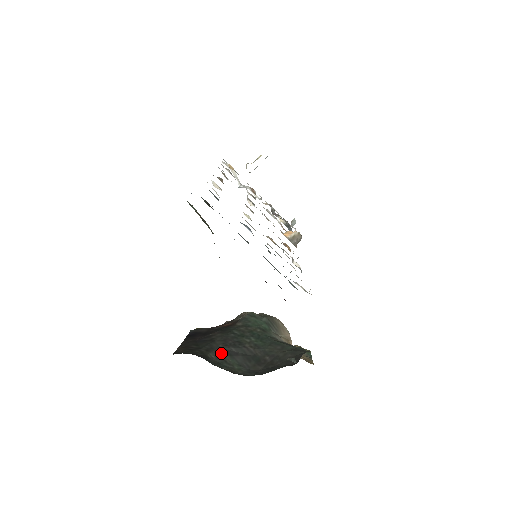
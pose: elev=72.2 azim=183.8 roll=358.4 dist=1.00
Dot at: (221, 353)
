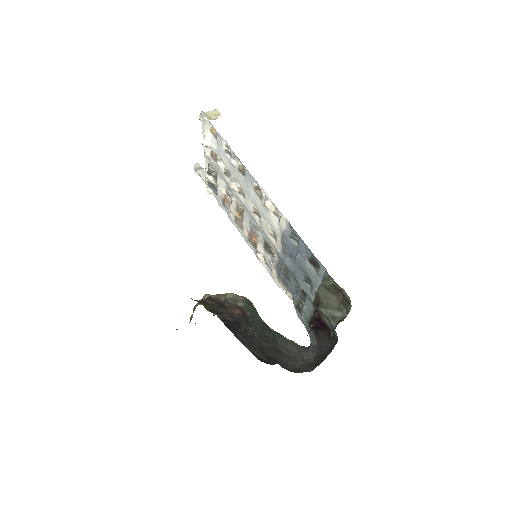
Dot at: (270, 351)
